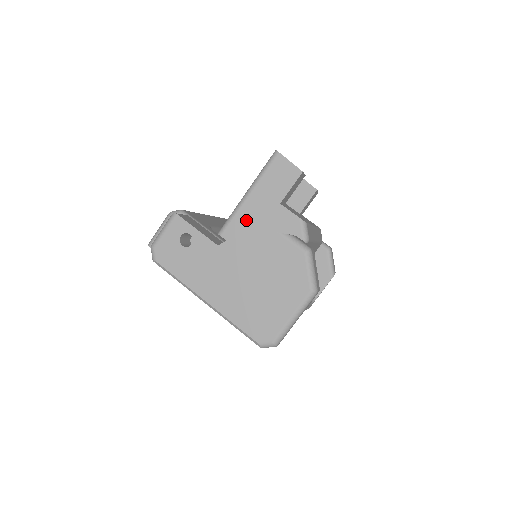
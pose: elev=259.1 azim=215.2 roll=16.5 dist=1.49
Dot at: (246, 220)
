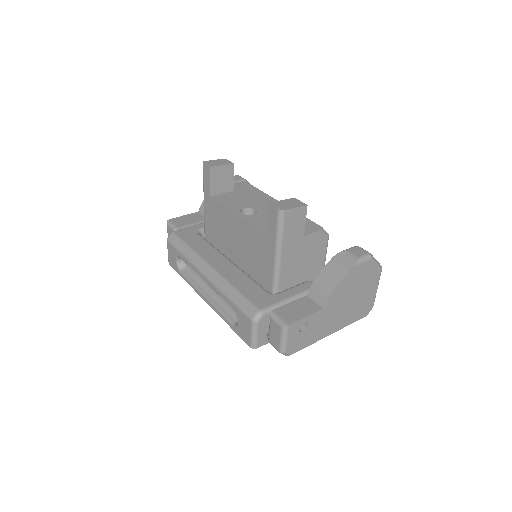
Dot at: (289, 266)
